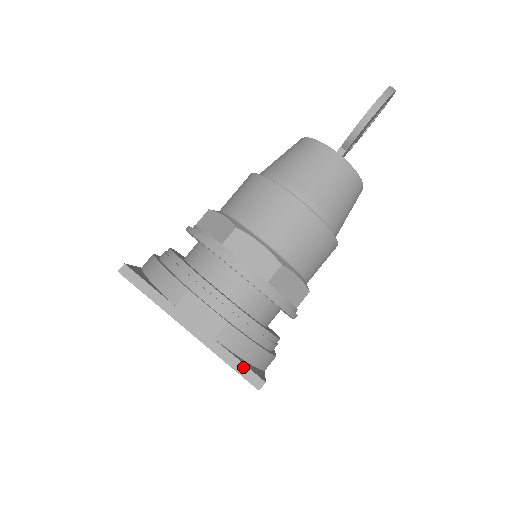
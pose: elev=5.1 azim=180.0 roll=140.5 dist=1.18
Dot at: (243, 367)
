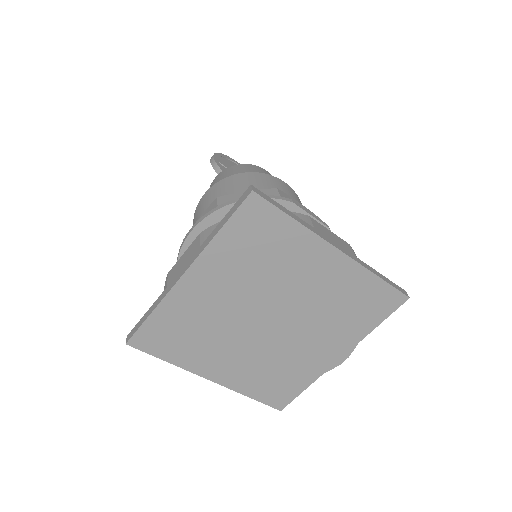
Dot at: (230, 212)
